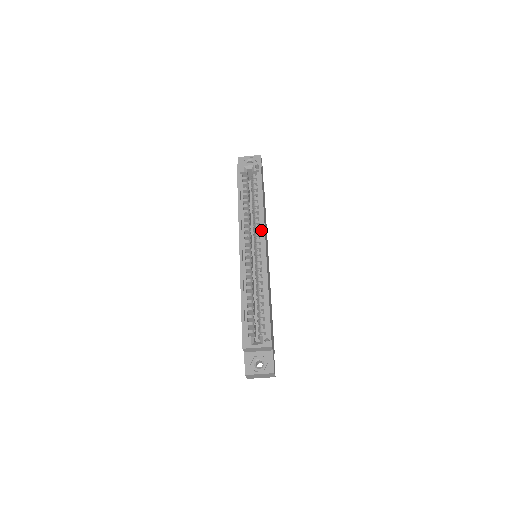
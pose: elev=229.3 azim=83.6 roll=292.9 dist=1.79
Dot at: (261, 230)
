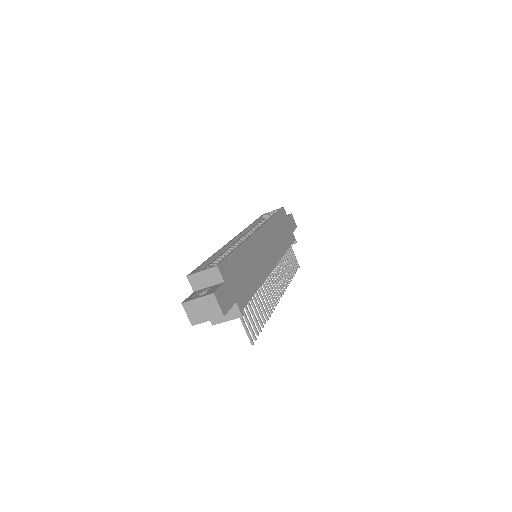
Dot at: occluded
